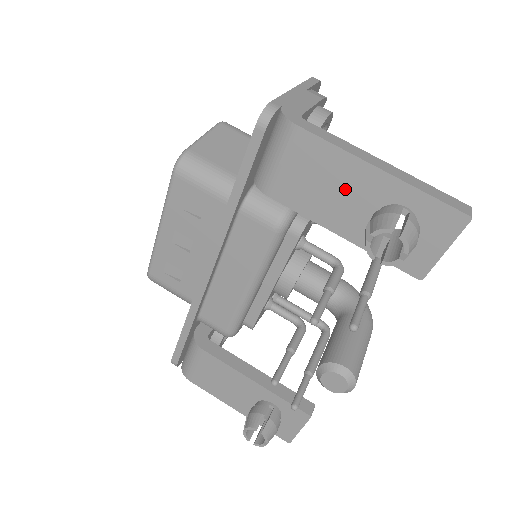
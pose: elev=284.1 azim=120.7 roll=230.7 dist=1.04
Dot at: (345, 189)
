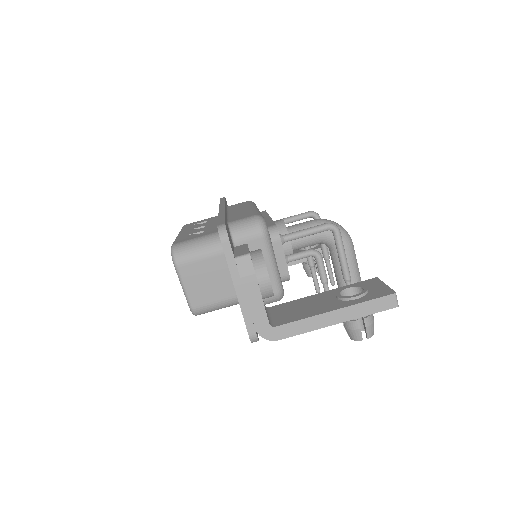
Dot at: occluded
